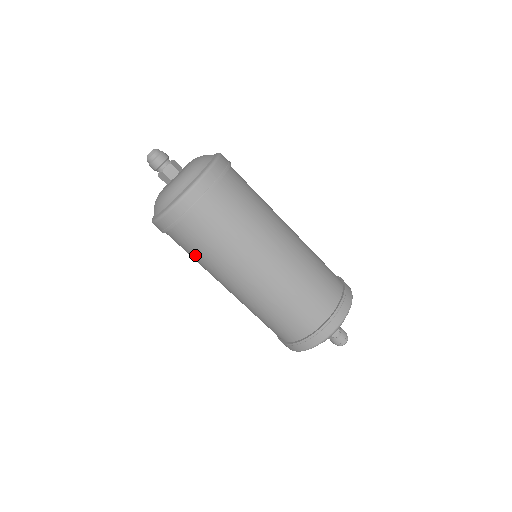
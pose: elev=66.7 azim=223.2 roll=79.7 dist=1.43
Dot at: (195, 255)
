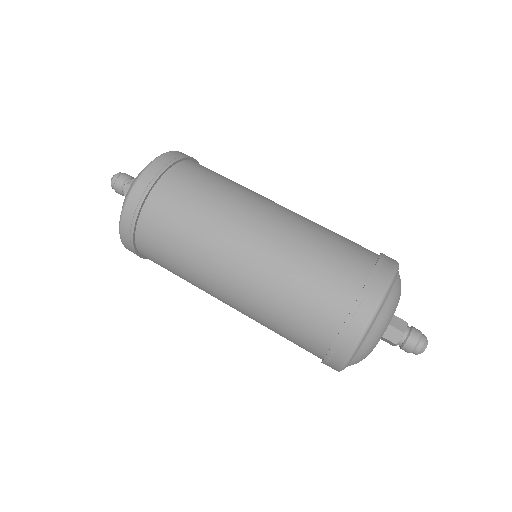
Dot at: occluded
